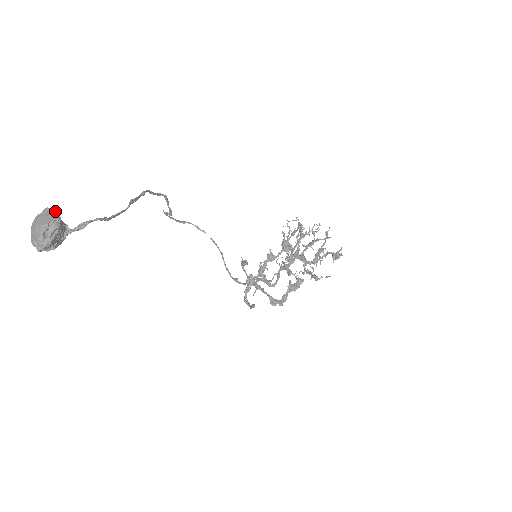
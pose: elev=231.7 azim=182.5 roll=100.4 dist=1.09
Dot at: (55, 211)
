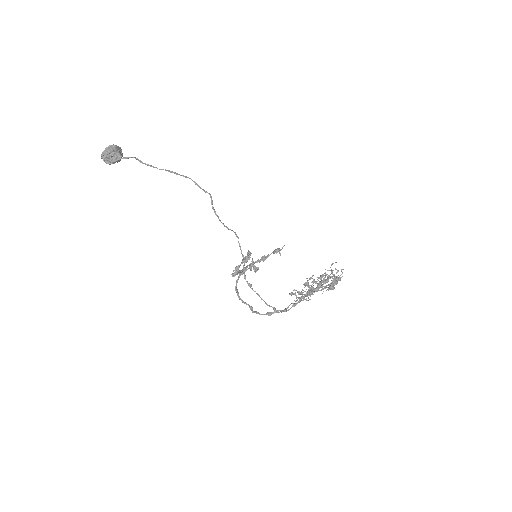
Dot at: (118, 146)
